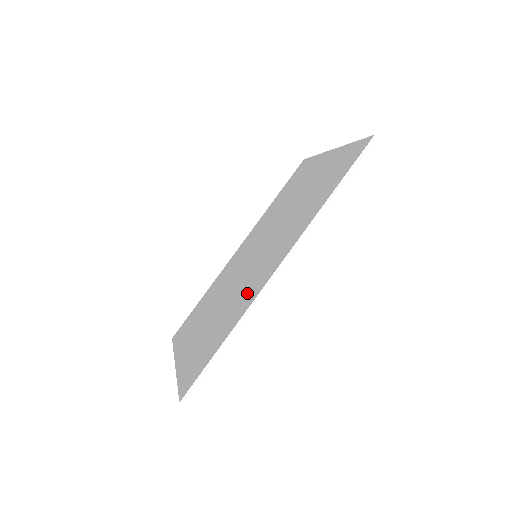
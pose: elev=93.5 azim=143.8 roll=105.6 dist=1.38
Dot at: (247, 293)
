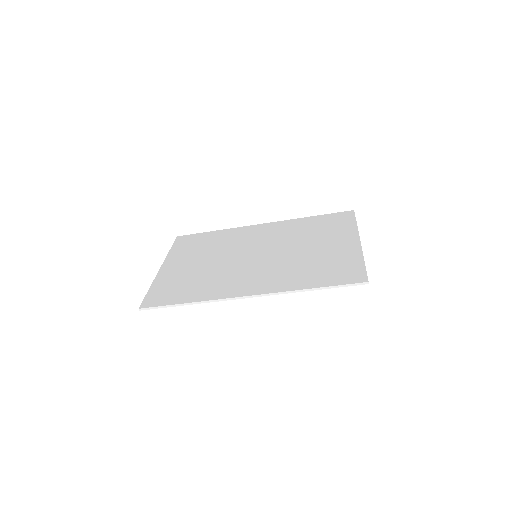
Dot at: (223, 285)
